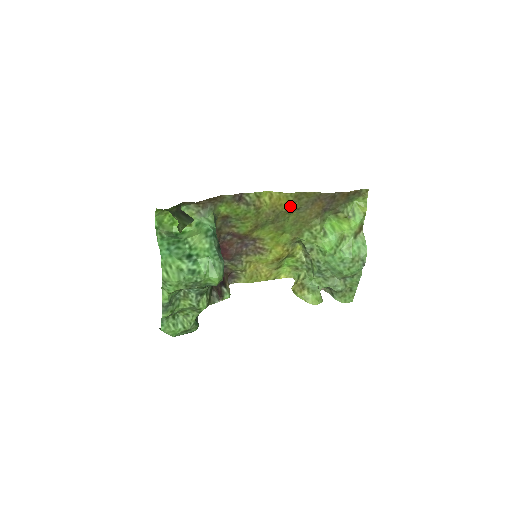
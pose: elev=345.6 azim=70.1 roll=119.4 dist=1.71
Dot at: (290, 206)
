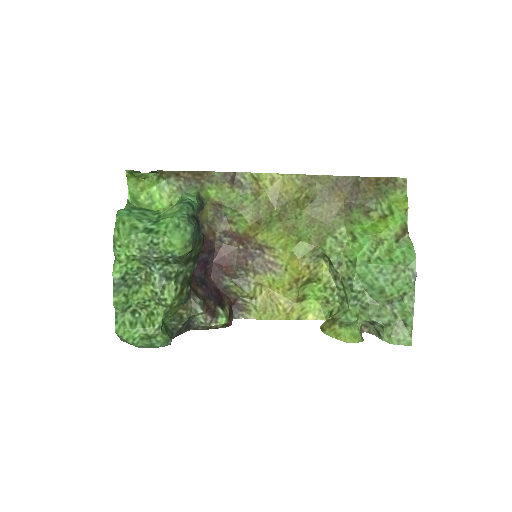
Dot at: (298, 193)
